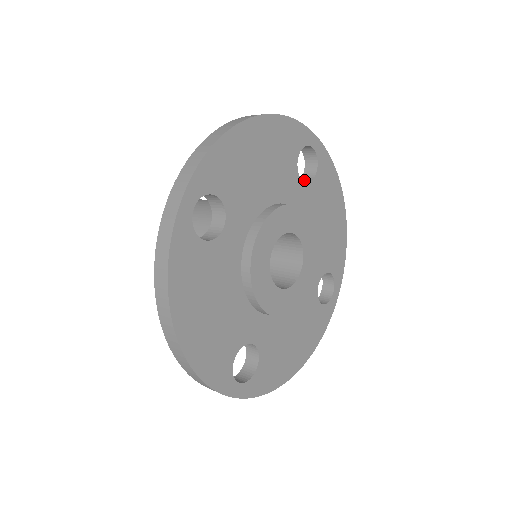
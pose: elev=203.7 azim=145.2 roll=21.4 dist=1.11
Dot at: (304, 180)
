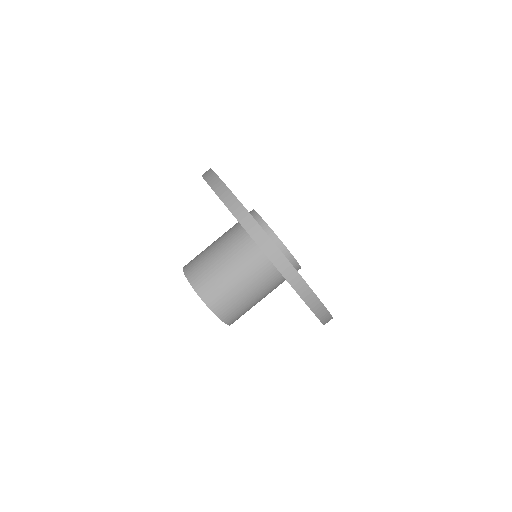
Dot at: occluded
